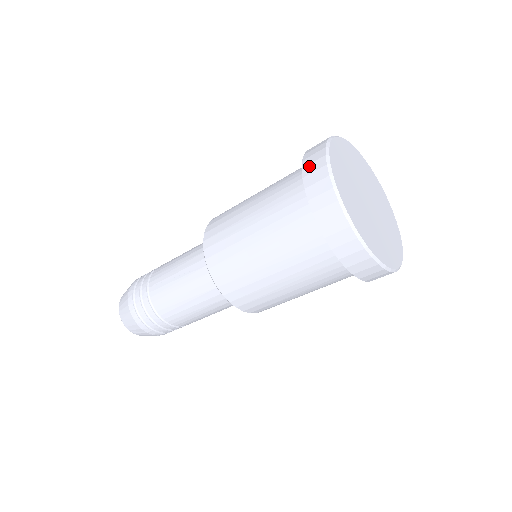
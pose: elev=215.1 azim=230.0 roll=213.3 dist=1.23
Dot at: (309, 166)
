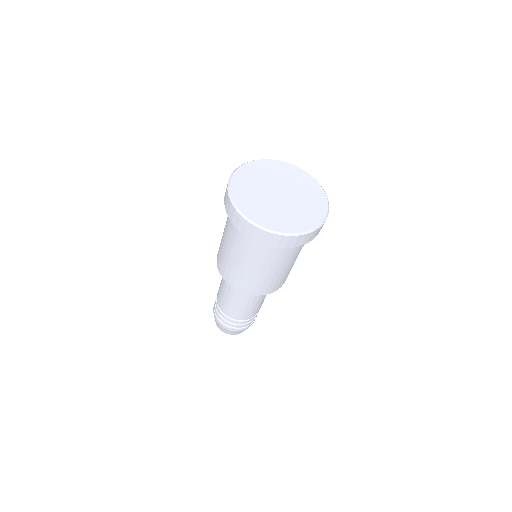
Dot at: occluded
